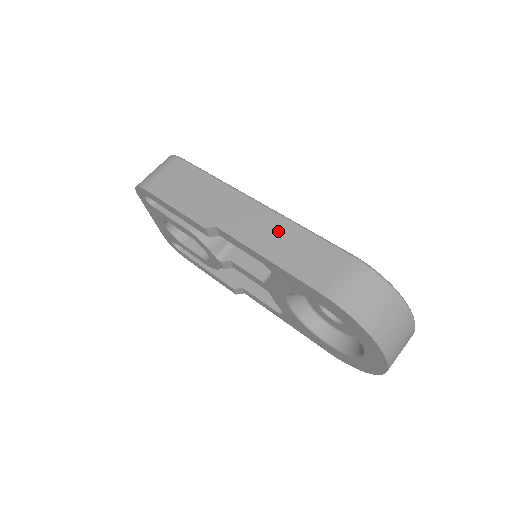
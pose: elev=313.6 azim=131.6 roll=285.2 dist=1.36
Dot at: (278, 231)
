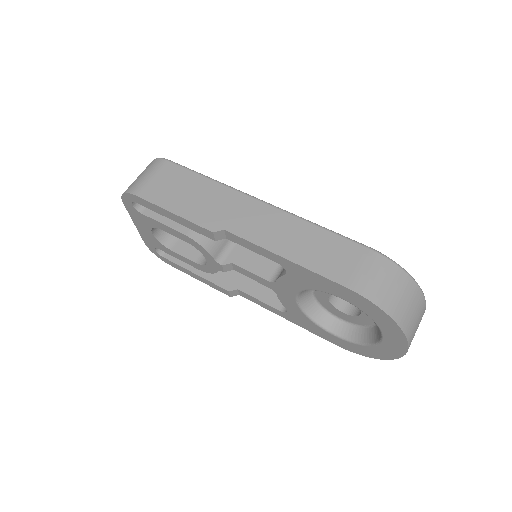
Dot at: (290, 229)
